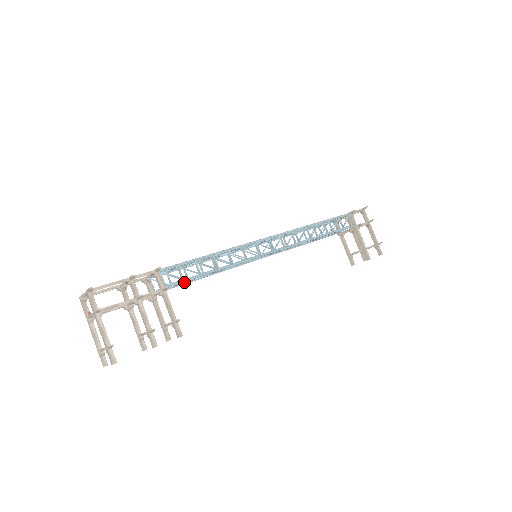
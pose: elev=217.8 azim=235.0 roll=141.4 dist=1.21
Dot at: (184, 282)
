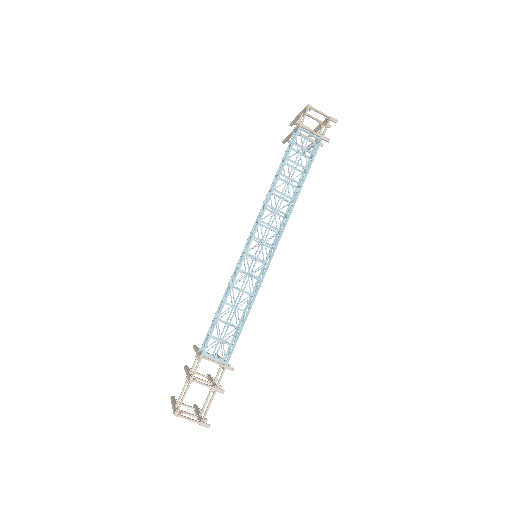
Dot at: occluded
